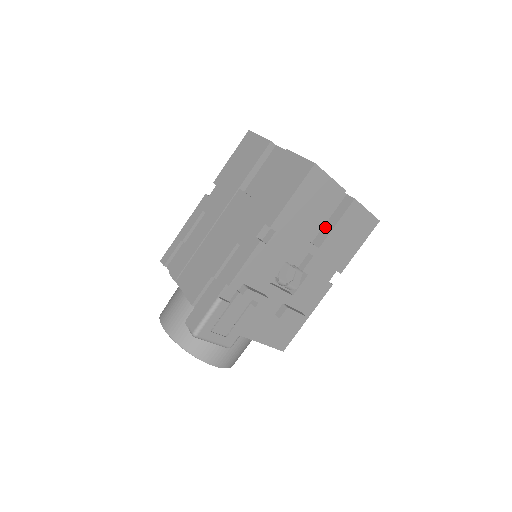
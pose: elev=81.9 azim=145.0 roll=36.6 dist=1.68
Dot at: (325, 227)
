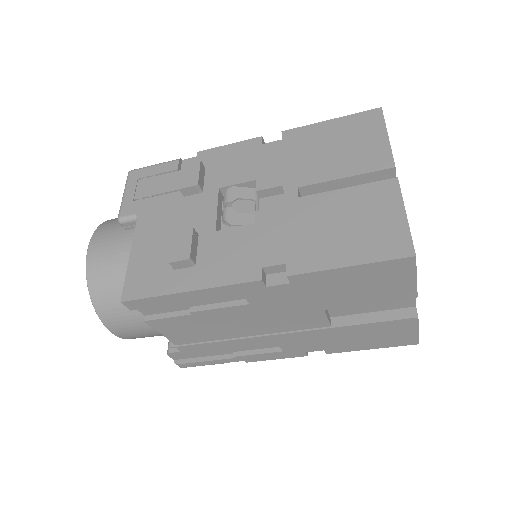
Dot at: occluded
